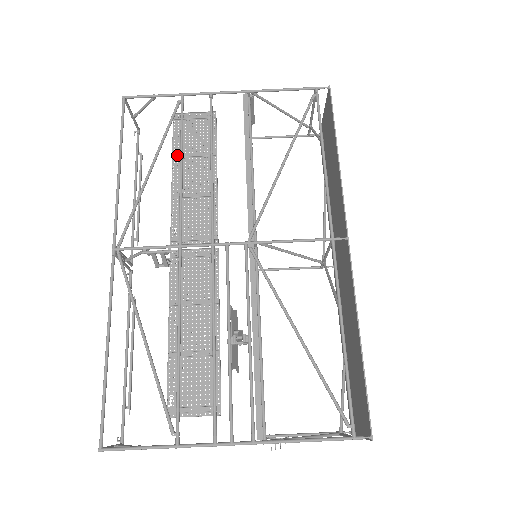
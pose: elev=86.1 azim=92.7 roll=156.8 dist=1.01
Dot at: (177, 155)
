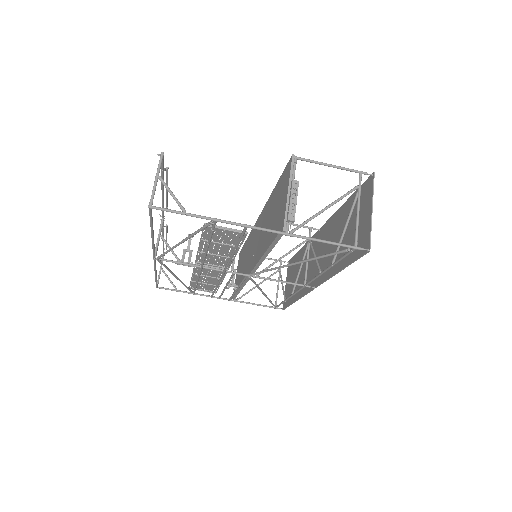
Dot at: occluded
